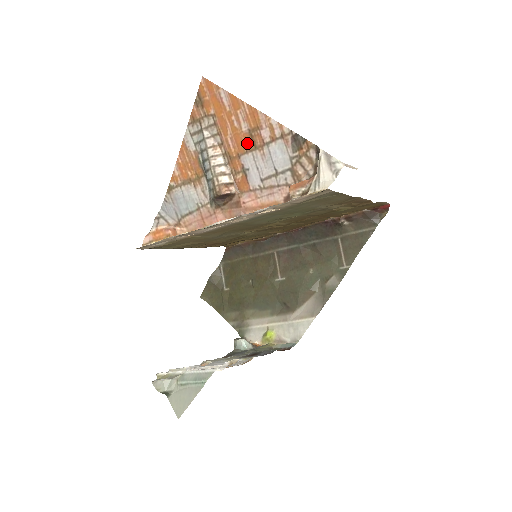
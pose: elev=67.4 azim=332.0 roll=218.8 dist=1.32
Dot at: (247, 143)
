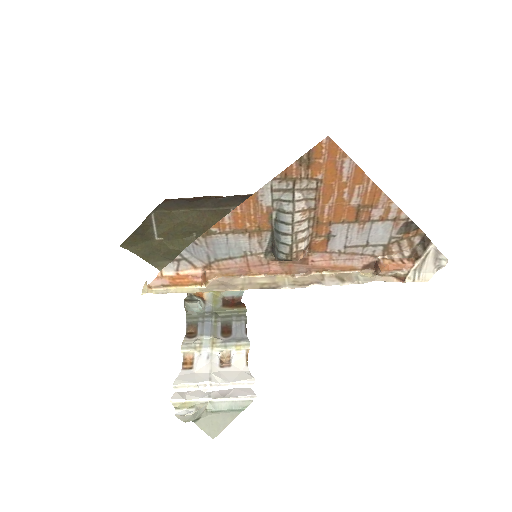
Dot at: (348, 215)
